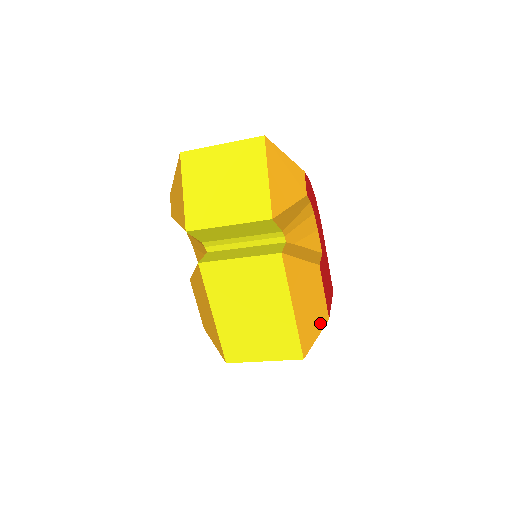
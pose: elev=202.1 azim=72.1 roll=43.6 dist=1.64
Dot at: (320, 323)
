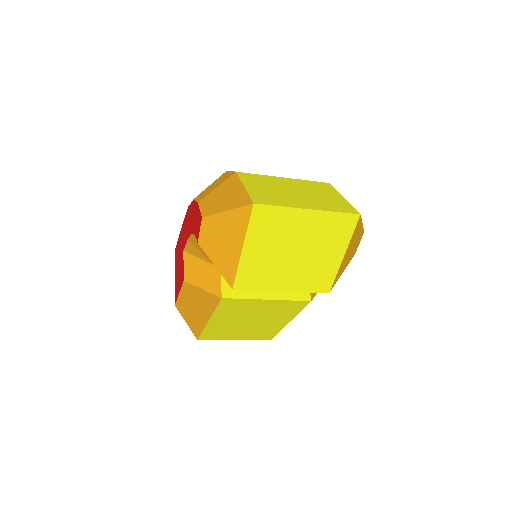
Dot at: occluded
